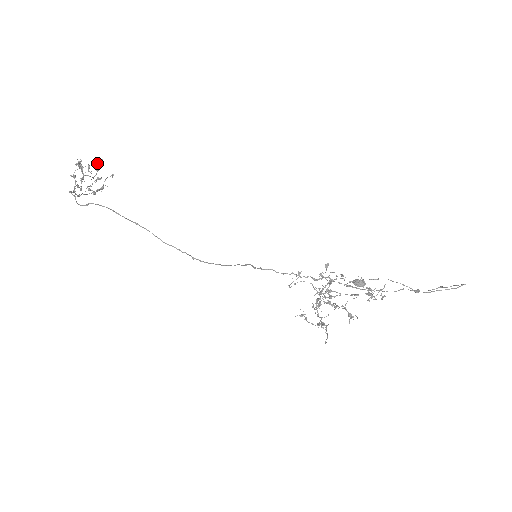
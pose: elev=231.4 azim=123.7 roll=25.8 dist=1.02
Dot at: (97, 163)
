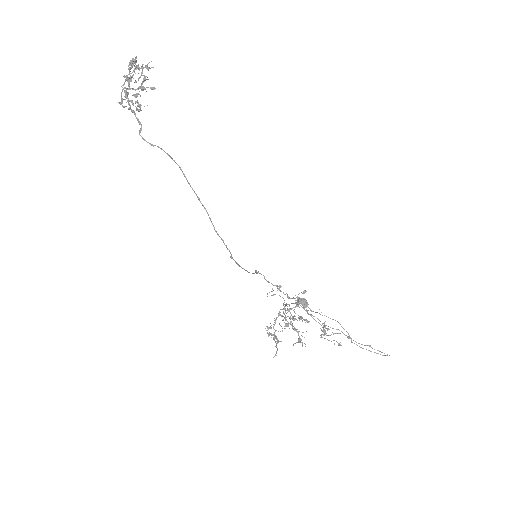
Dot at: (147, 67)
